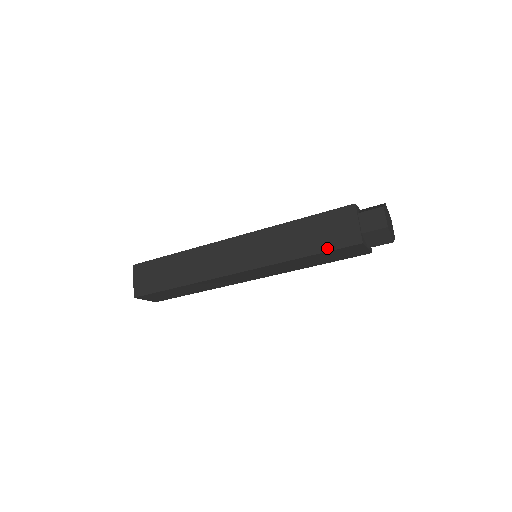
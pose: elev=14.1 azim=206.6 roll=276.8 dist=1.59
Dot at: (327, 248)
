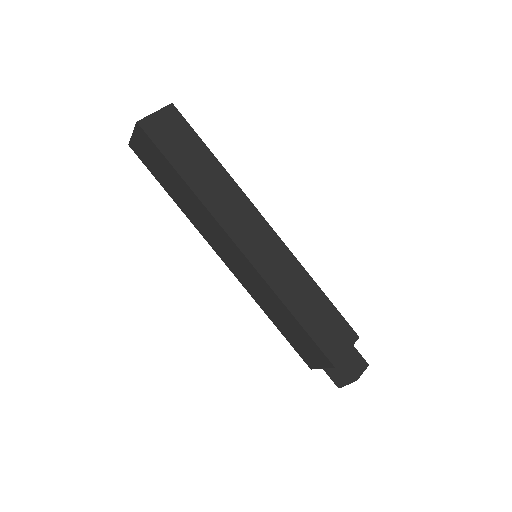
Dot at: (314, 335)
